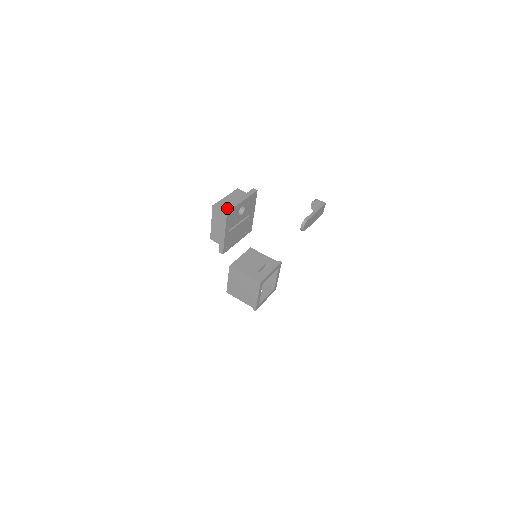
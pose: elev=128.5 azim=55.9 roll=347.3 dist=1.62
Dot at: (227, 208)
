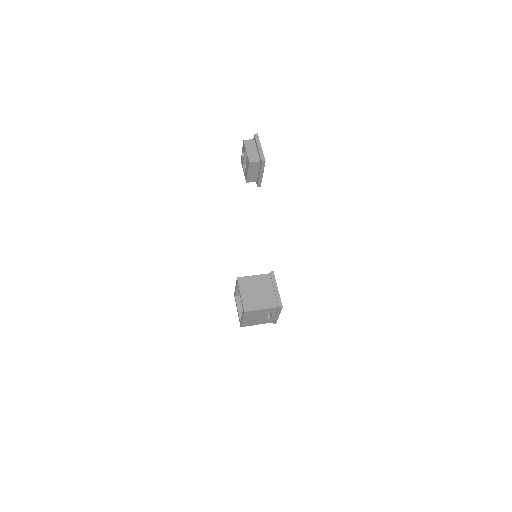
Dot at: (254, 136)
